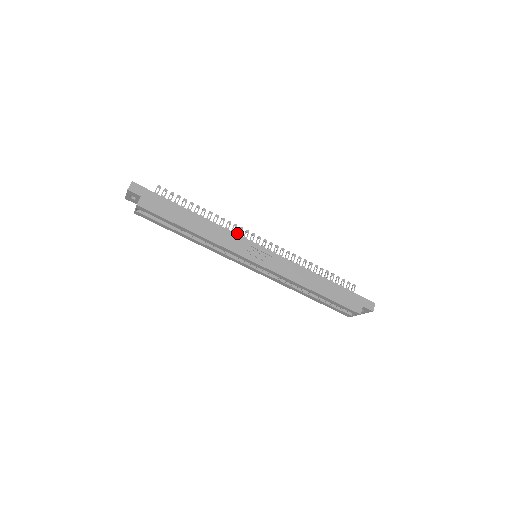
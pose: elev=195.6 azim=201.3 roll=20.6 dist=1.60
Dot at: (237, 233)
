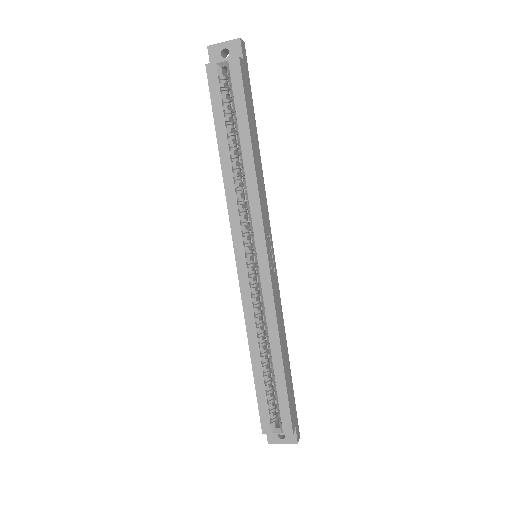
Dot at: occluded
